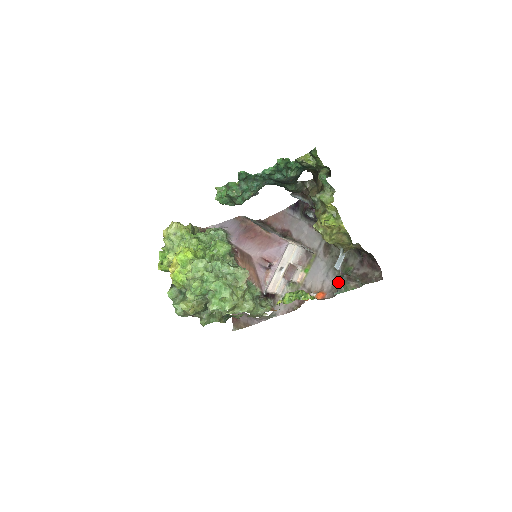
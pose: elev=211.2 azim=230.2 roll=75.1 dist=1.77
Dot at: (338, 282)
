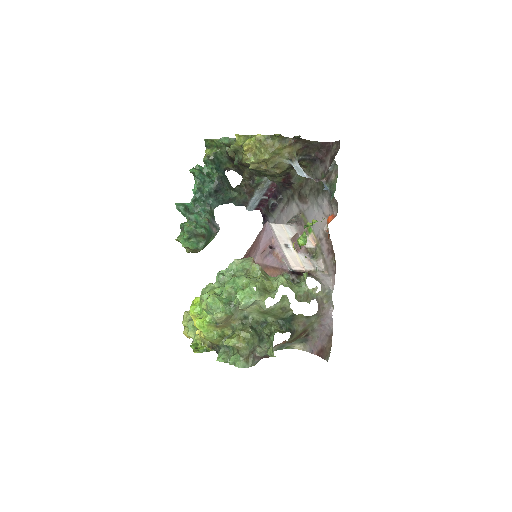
Dot at: (328, 195)
